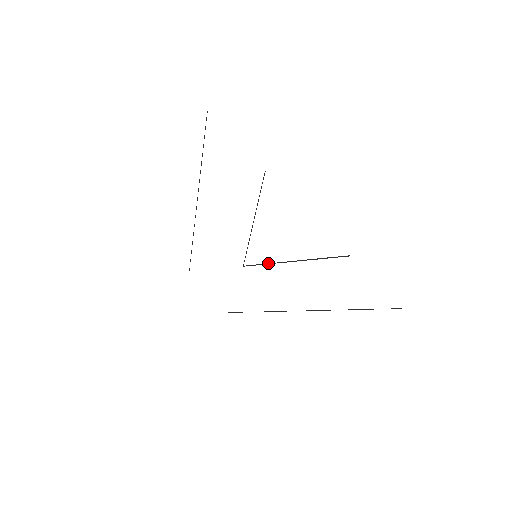
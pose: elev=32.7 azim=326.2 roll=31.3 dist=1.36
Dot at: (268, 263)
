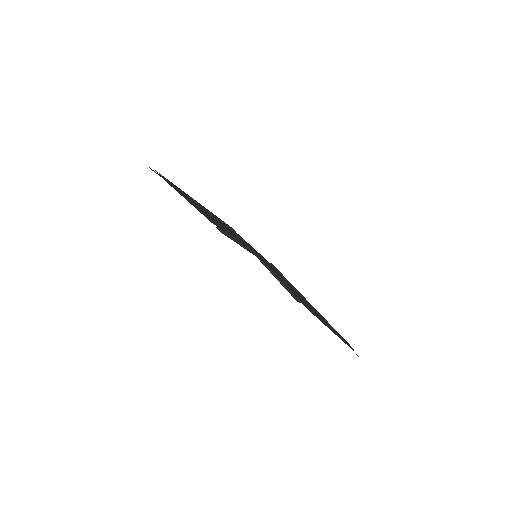
Dot at: (265, 264)
